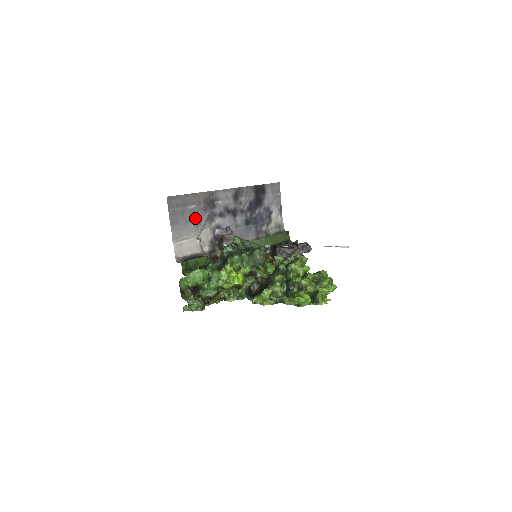
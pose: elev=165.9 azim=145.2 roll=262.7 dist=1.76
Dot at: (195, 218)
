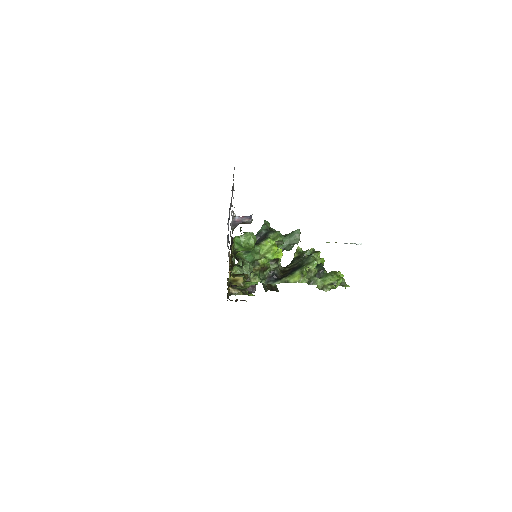
Dot at: (232, 194)
